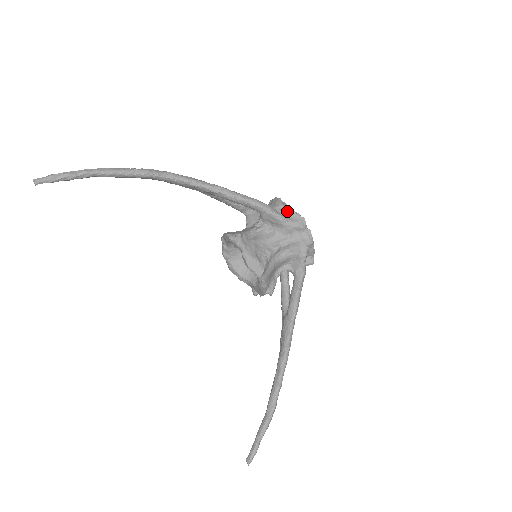
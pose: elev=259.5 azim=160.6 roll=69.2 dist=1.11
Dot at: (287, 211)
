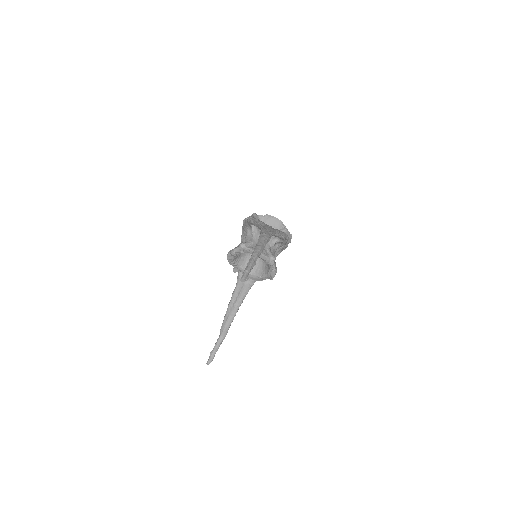
Dot at: (287, 233)
